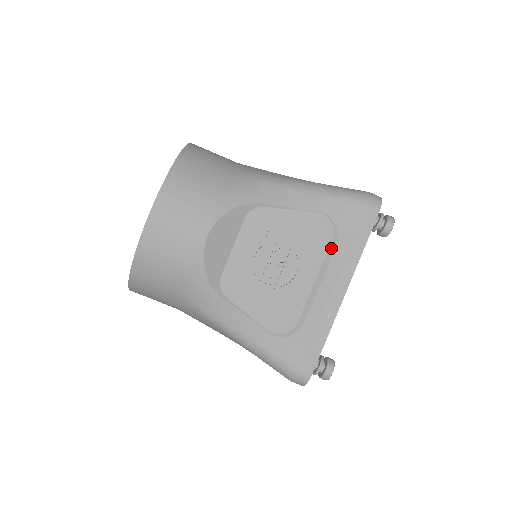
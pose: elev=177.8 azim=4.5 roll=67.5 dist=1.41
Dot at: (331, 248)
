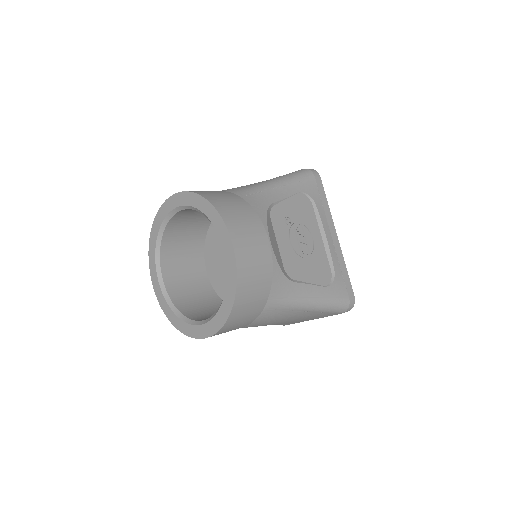
Dot at: (316, 212)
